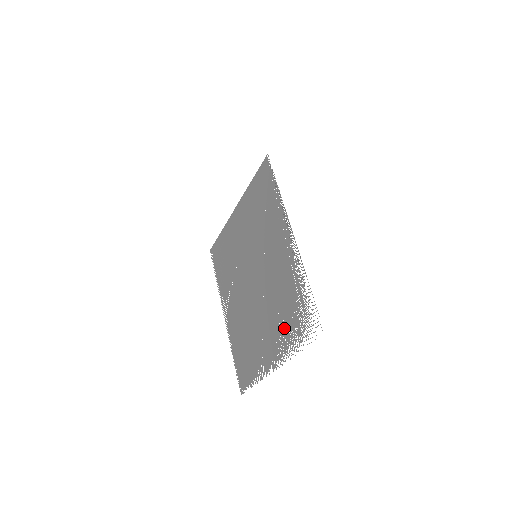
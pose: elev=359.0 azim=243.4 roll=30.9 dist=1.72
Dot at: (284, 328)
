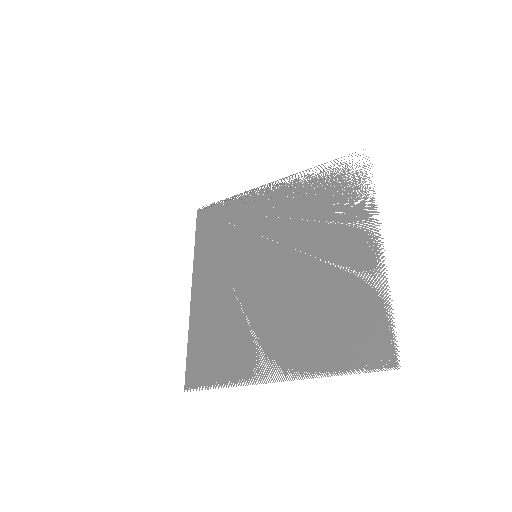
Dot at: (344, 214)
